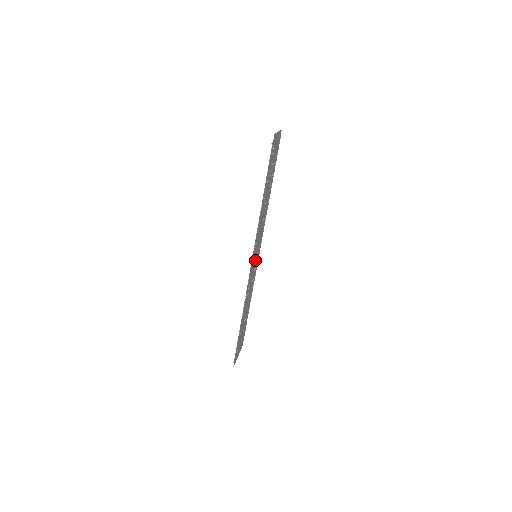
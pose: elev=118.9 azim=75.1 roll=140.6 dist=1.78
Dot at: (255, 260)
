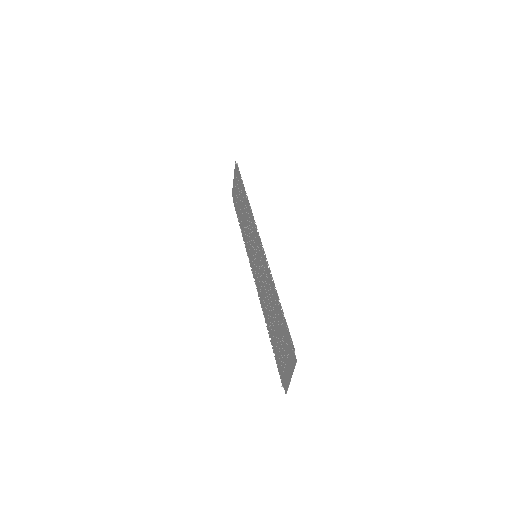
Dot at: (256, 262)
